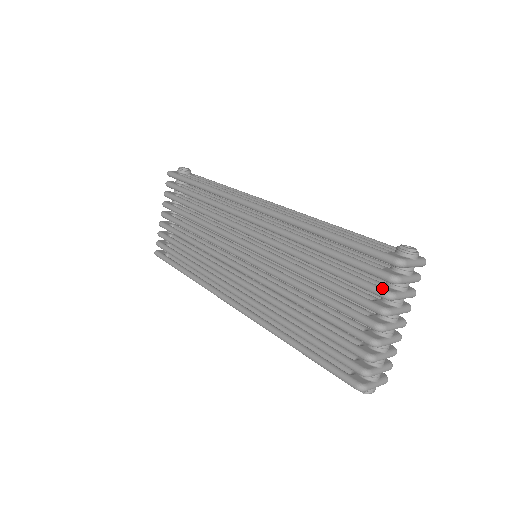
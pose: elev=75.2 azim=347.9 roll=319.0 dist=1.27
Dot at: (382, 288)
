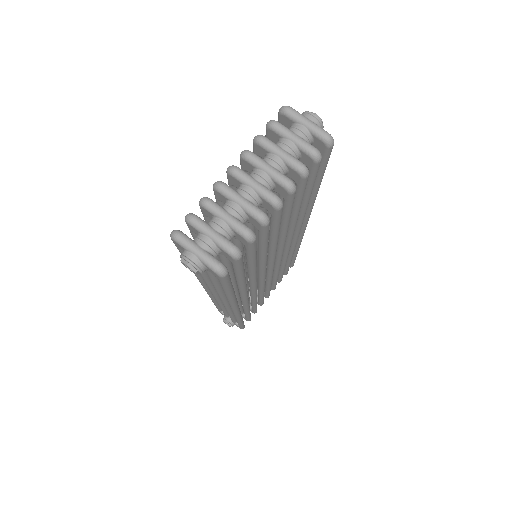
Dot at: occluded
